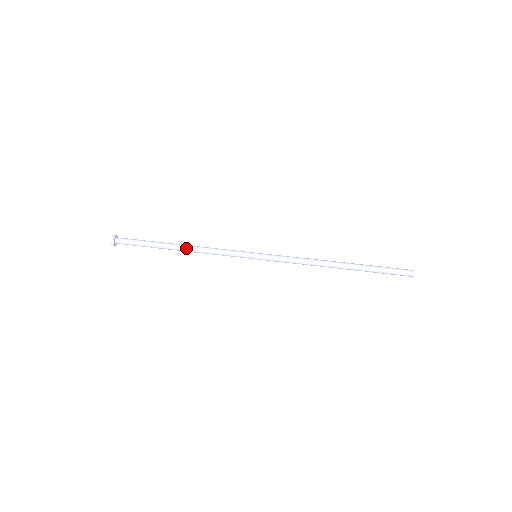
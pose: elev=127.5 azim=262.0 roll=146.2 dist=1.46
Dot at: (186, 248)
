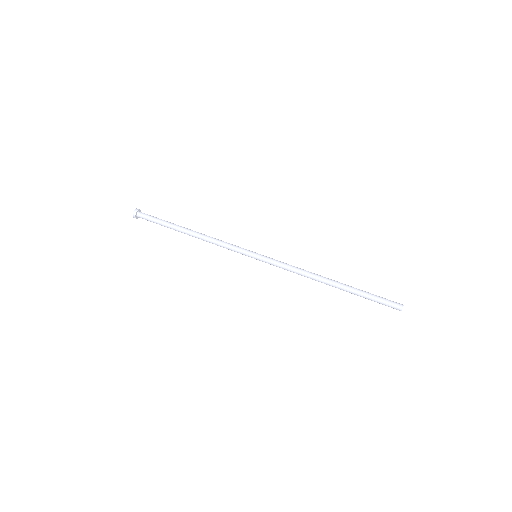
Dot at: (195, 237)
